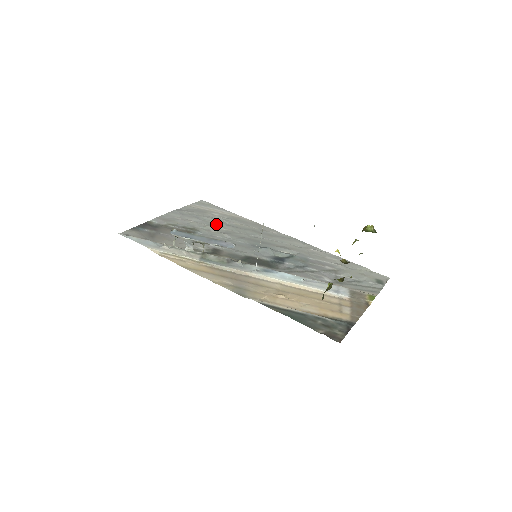
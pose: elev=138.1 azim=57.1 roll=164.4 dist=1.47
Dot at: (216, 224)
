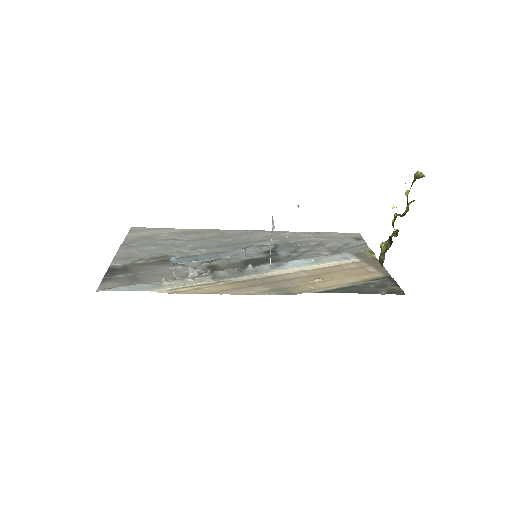
Dot at: (178, 244)
